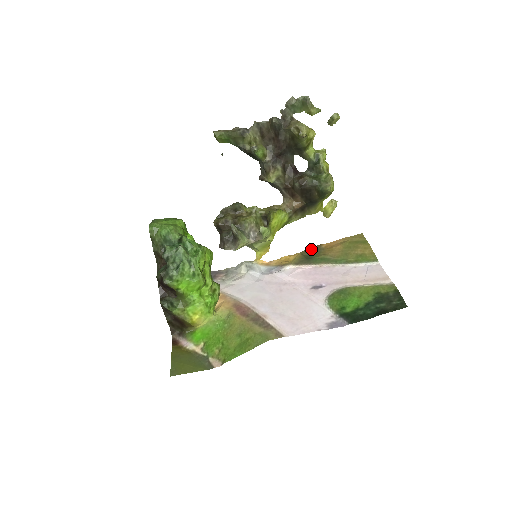
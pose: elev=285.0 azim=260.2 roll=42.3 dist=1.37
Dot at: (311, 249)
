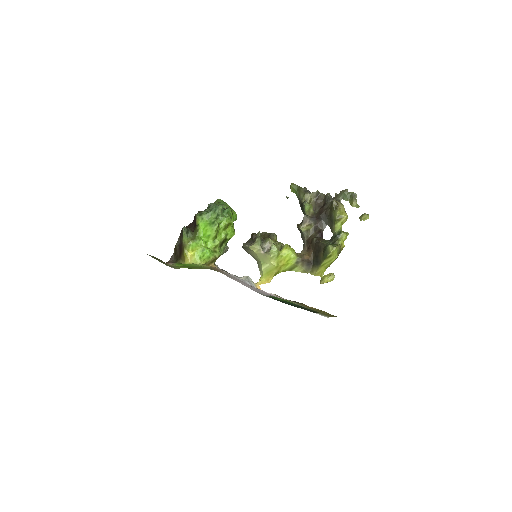
Dot at: occluded
